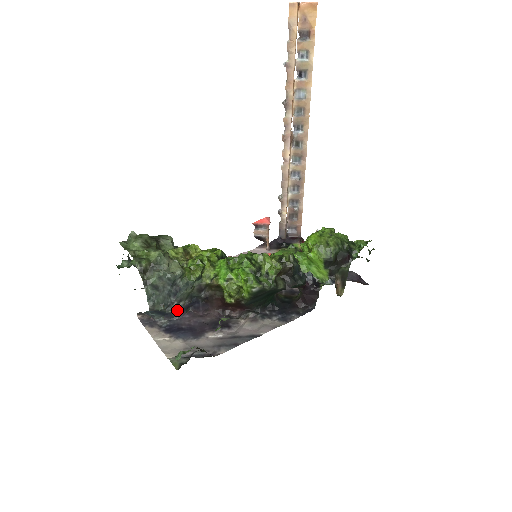
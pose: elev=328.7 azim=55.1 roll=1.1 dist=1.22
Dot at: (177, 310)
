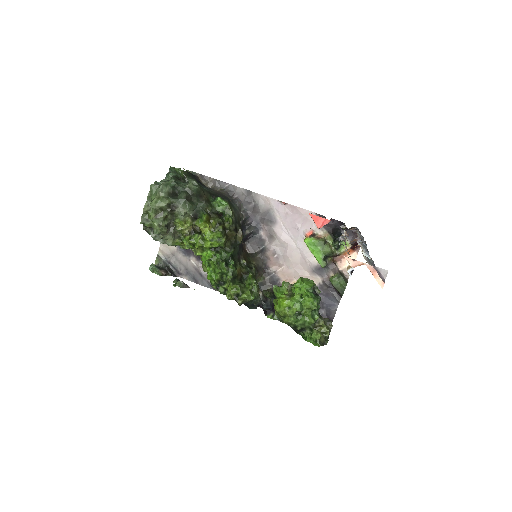
Dot at: occluded
